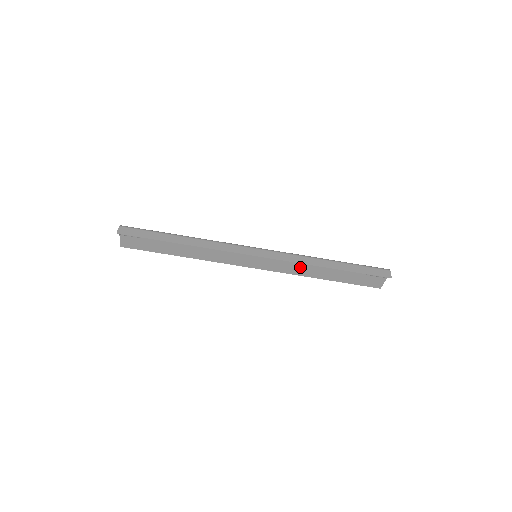
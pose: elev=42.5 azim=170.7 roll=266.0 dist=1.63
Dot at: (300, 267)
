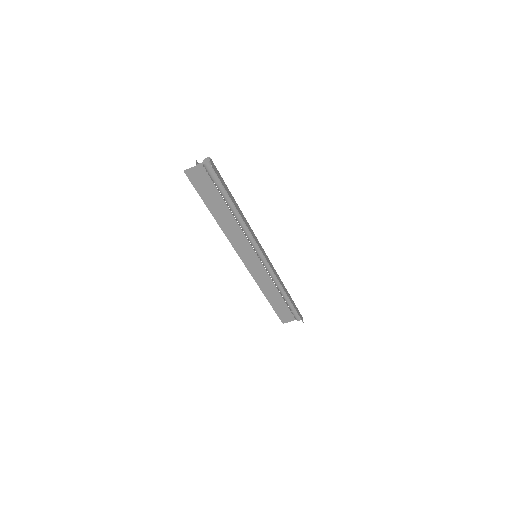
Dot at: (268, 282)
